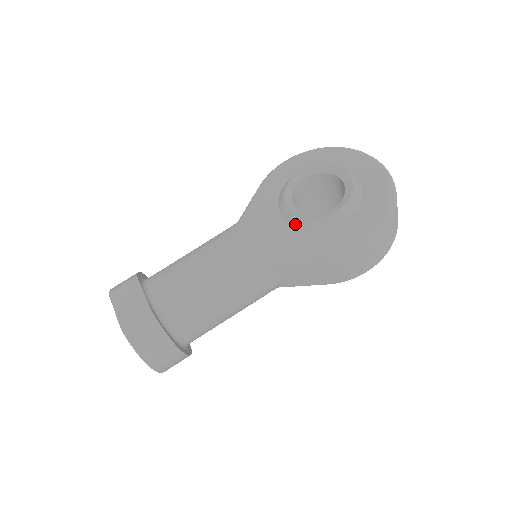
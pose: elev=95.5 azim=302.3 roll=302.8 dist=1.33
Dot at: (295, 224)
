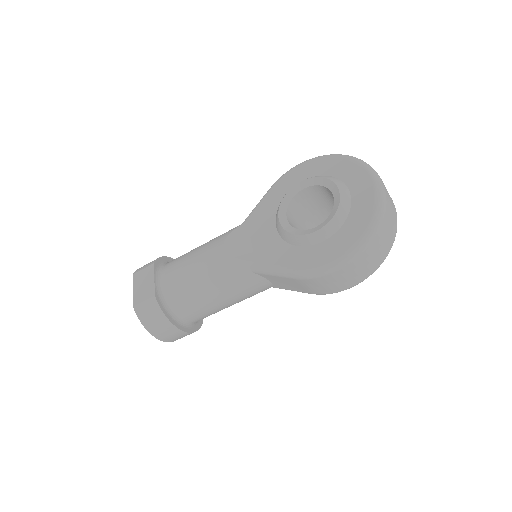
Dot at: (282, 236)
